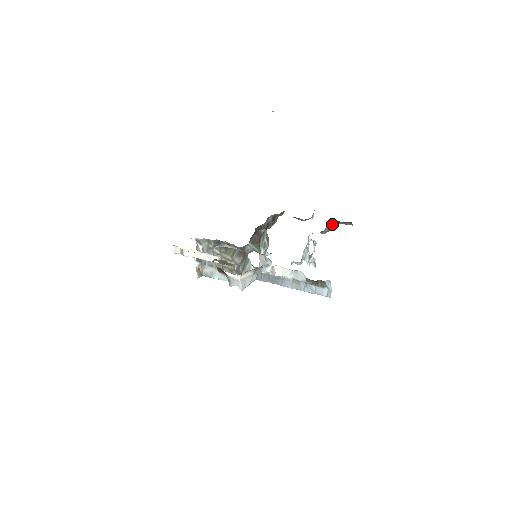
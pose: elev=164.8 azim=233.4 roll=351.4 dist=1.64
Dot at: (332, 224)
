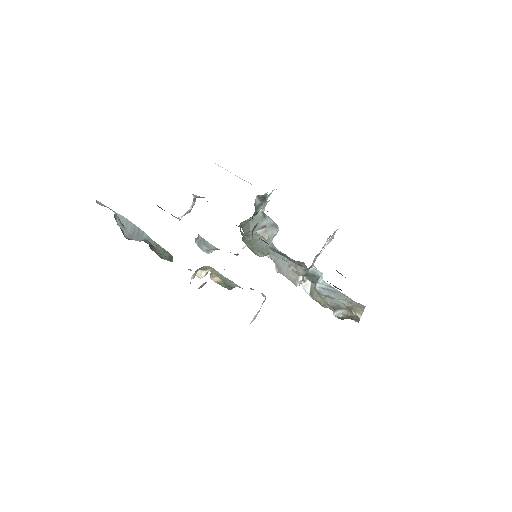
Dot at: occluded
